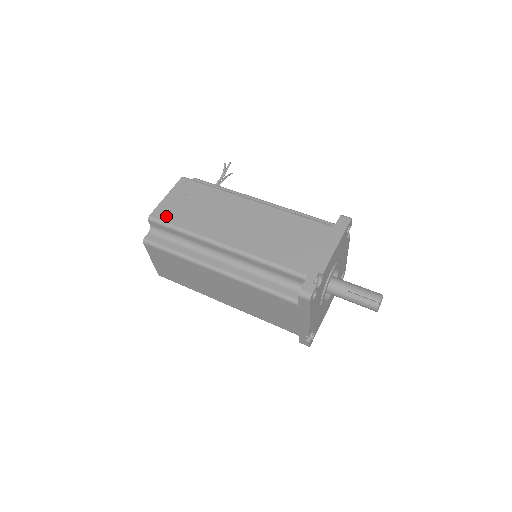
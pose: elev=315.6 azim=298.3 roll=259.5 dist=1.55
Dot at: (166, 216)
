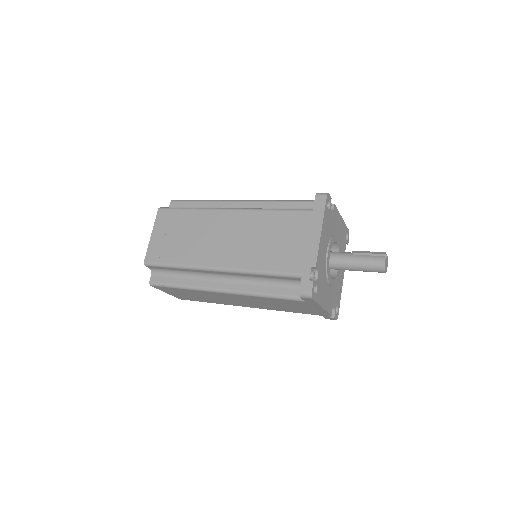
Dot at: occluded
